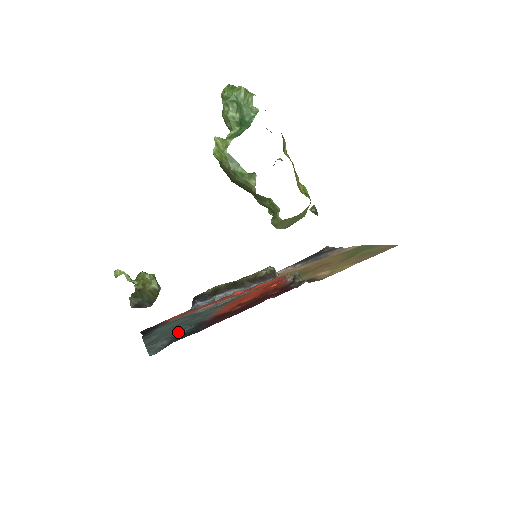
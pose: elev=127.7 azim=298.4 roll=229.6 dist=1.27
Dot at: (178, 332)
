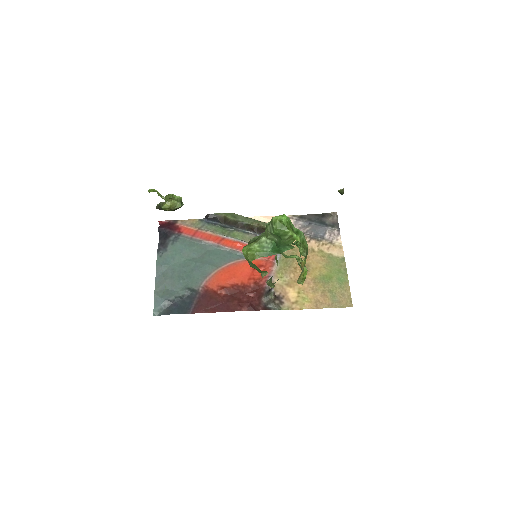
Dot at: (179, 287)
